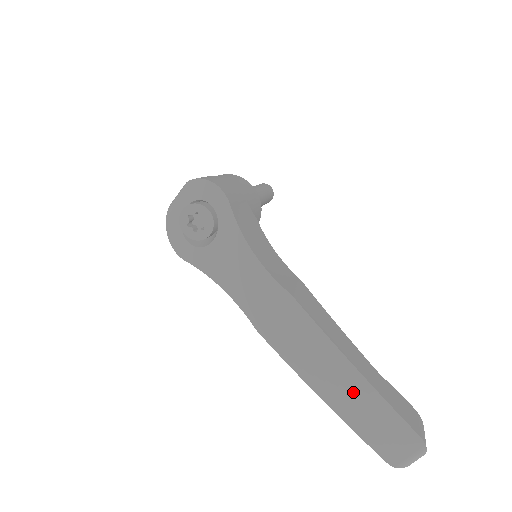
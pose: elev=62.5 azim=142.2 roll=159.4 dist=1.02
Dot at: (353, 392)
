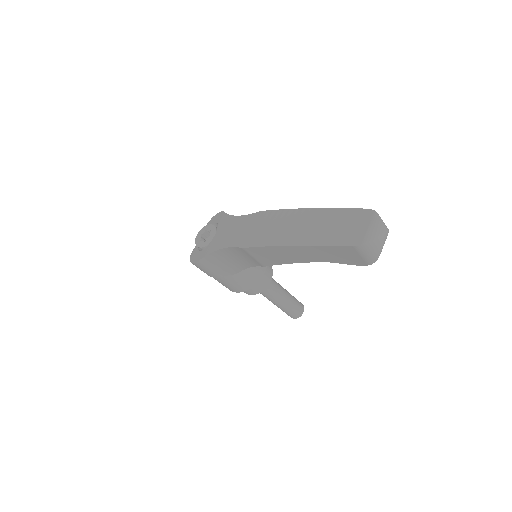
Dot at: (311, 222)
